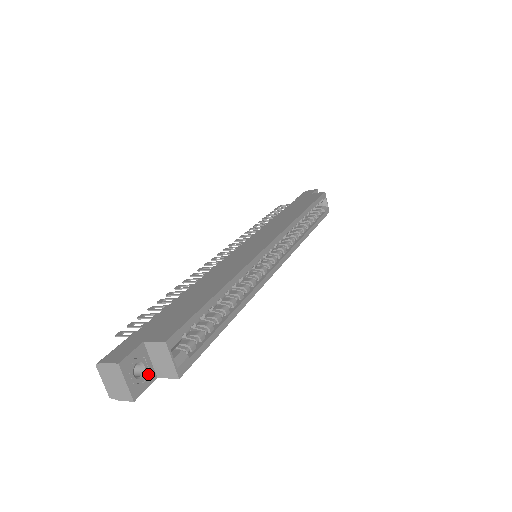
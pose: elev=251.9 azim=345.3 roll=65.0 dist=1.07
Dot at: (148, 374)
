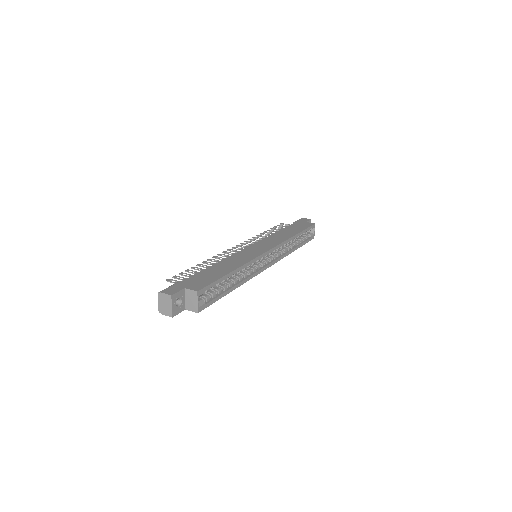
Dot at: (182, 306)
